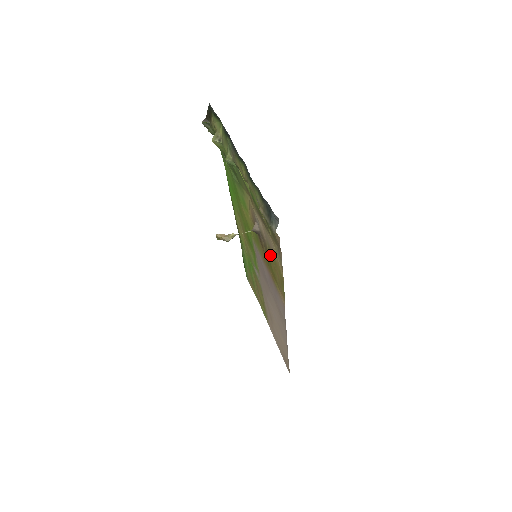
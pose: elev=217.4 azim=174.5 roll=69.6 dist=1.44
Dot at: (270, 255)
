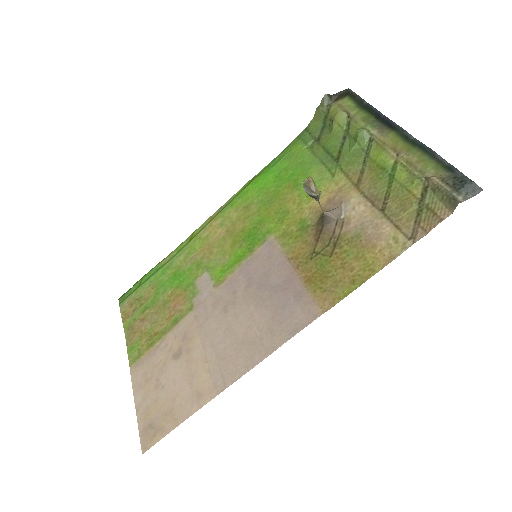
Dot at: (346, 246)
